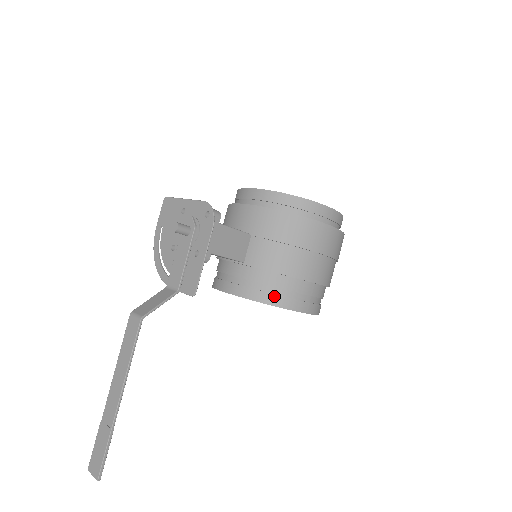
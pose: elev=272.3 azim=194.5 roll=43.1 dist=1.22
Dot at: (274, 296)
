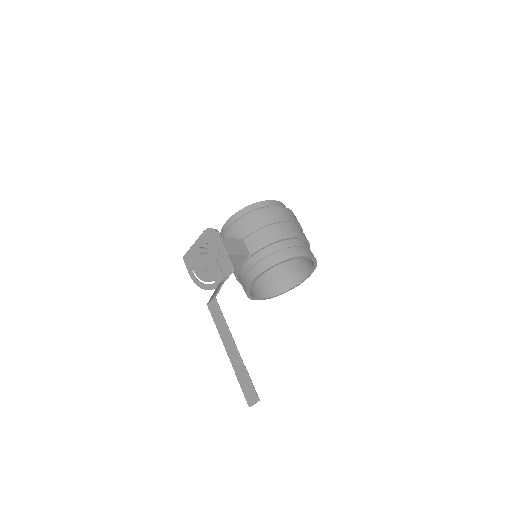
Dot at: (279, 256)
